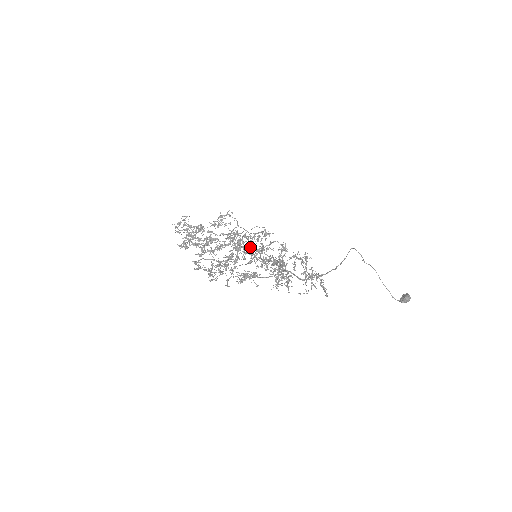
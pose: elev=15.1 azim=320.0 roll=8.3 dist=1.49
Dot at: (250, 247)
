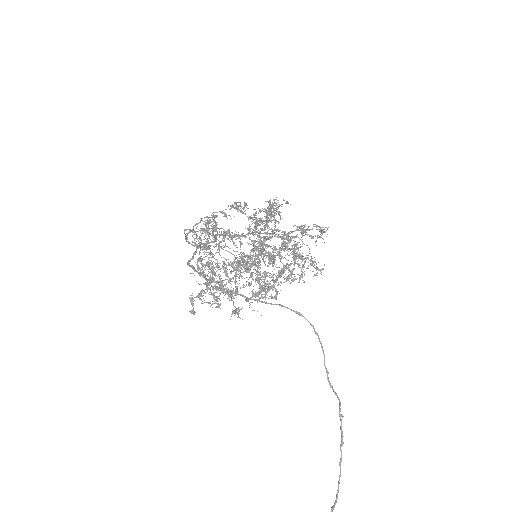
Dot at: occluded
